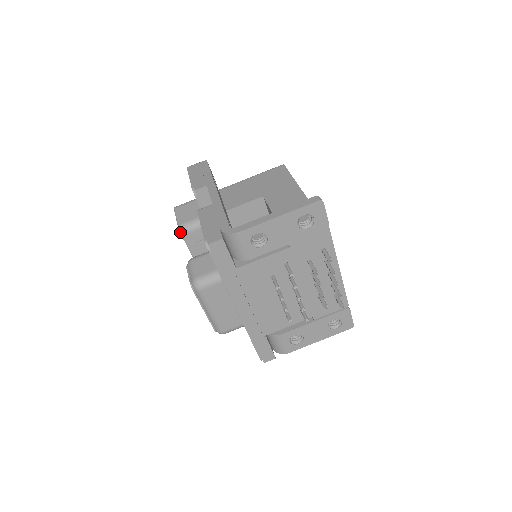
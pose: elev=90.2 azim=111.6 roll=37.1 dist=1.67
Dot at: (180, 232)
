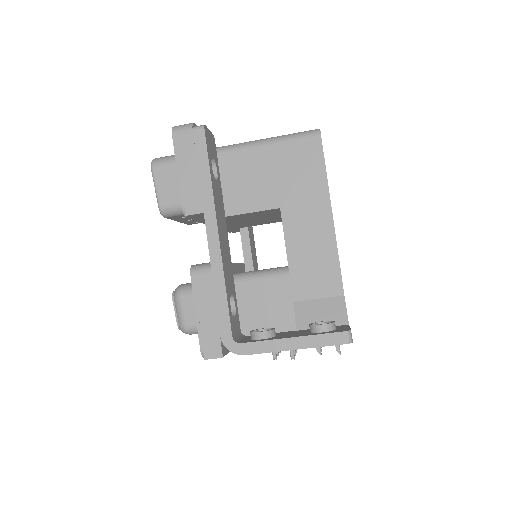
Dot at: occluded
